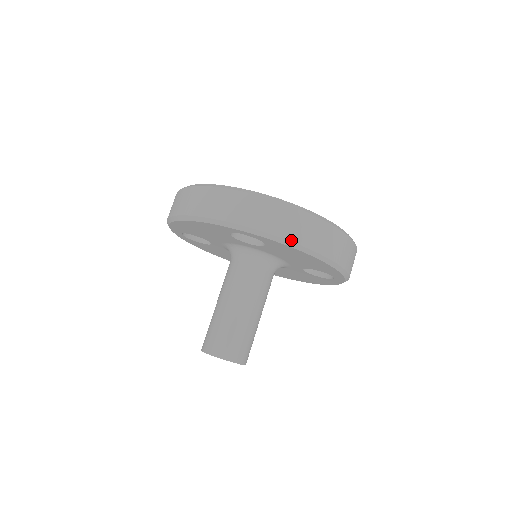
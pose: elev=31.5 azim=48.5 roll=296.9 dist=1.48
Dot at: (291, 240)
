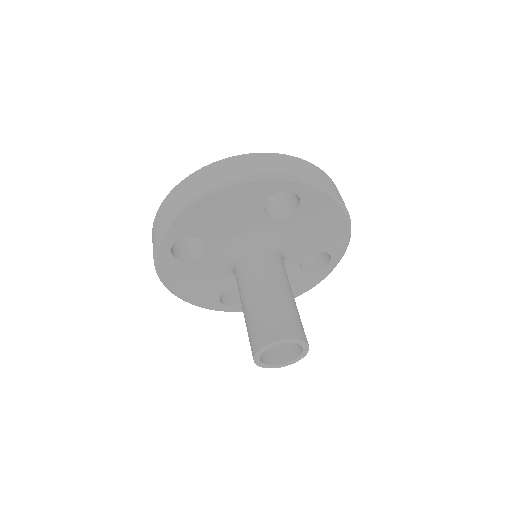
Dot at: (331, 189)
